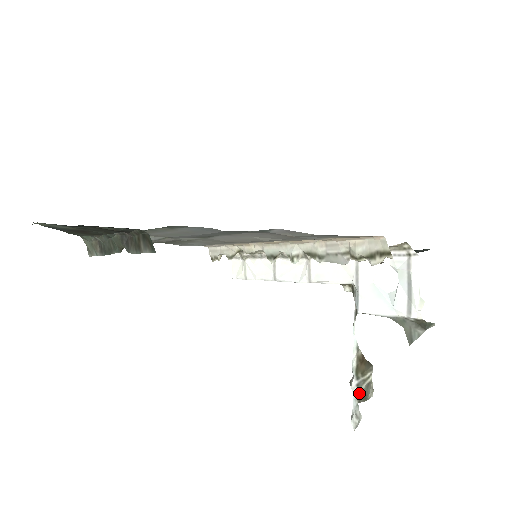
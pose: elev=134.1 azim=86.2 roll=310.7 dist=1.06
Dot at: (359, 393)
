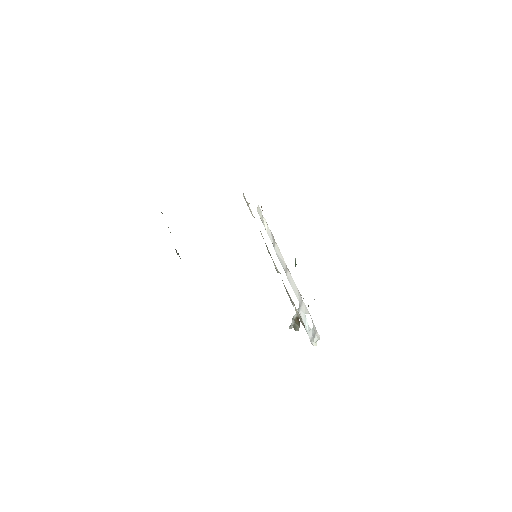
Dot at: (294, 325)
